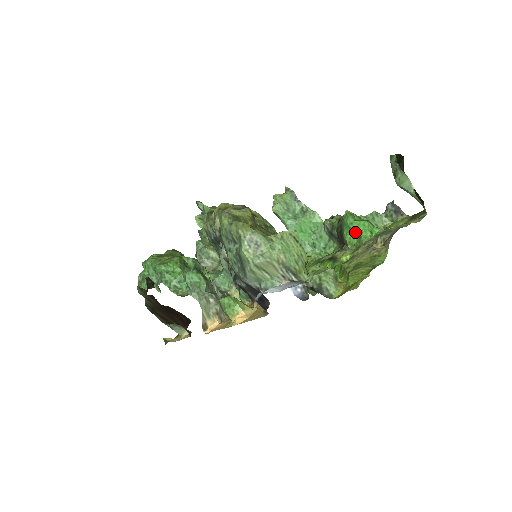
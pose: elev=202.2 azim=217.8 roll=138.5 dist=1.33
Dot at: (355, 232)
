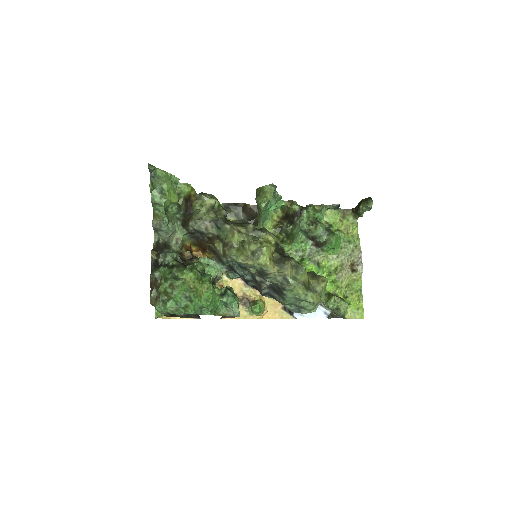
Dot at: (334, 249)
